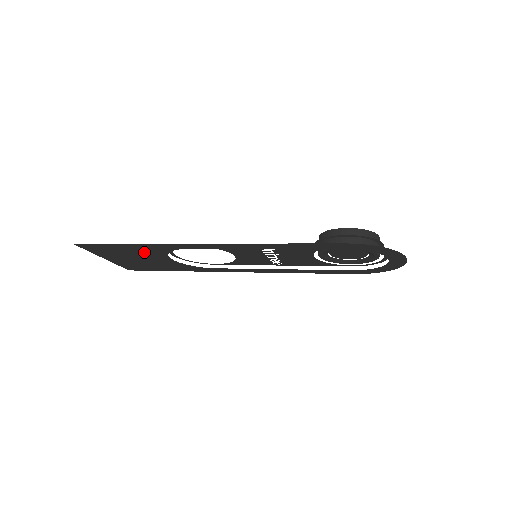
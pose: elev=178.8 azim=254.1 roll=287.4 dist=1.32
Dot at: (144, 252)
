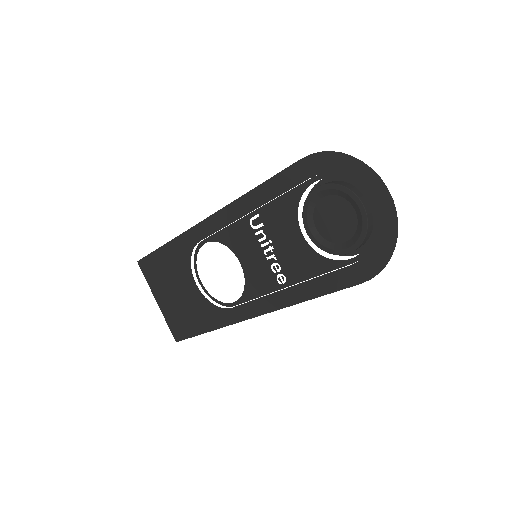
Dot at: (177, 268)
